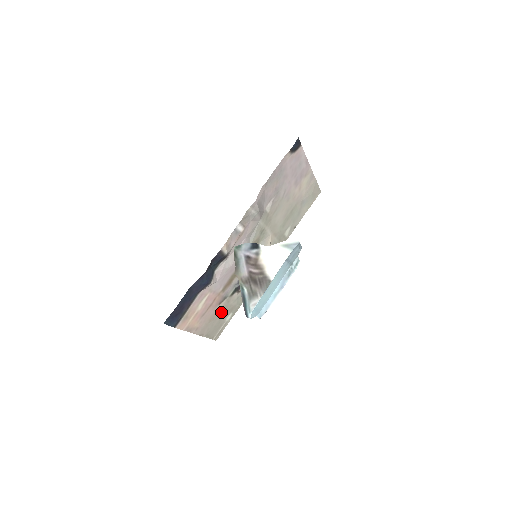
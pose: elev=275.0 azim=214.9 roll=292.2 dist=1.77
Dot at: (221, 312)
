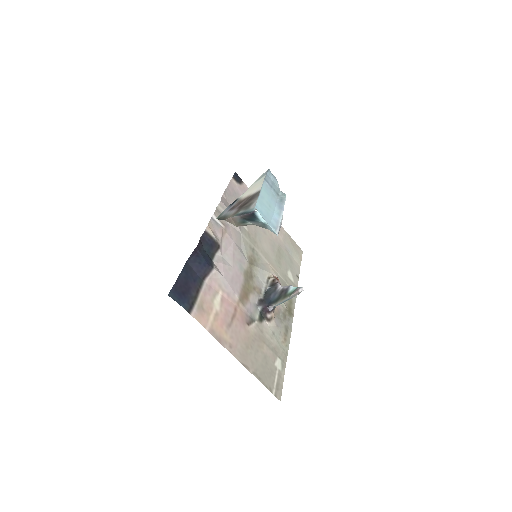
Dot at: (259, 344)
